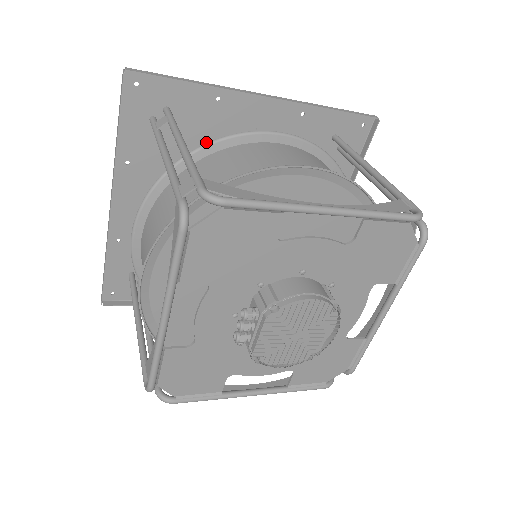
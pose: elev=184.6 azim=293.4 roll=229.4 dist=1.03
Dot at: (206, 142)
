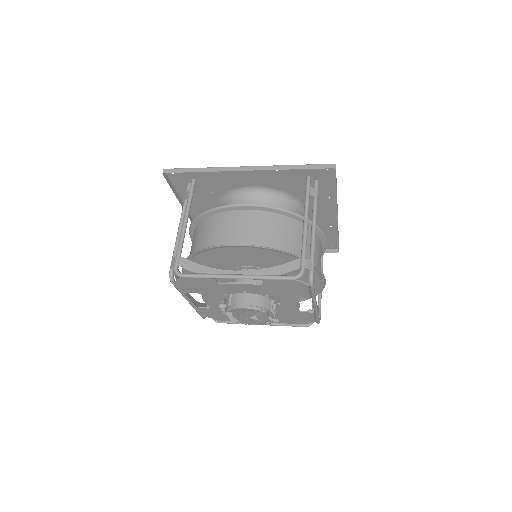
Dot at: (224, 189)
